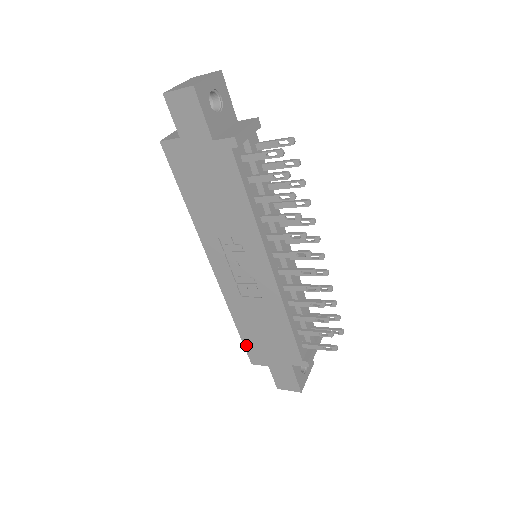
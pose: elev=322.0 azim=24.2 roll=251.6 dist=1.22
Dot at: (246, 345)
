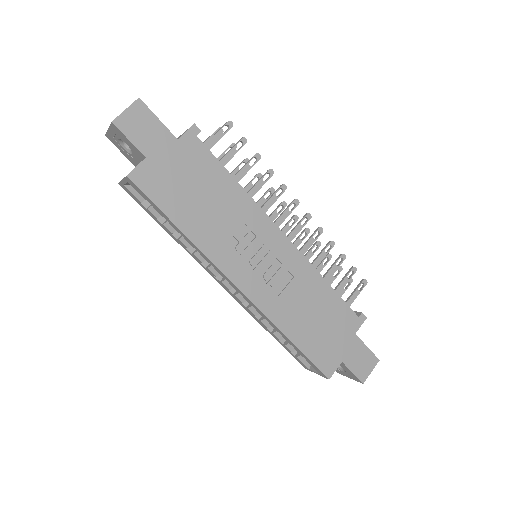
Dot at: (312, 358)
